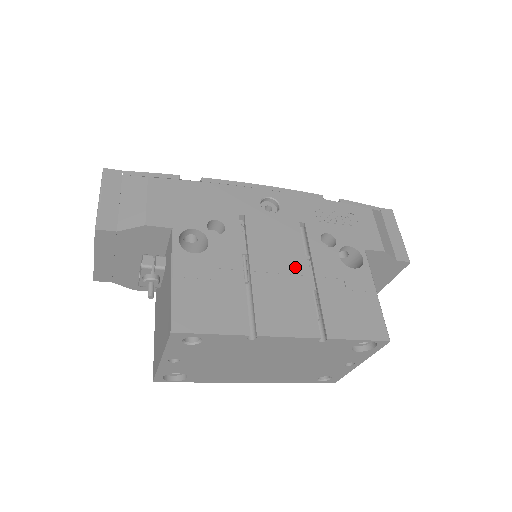
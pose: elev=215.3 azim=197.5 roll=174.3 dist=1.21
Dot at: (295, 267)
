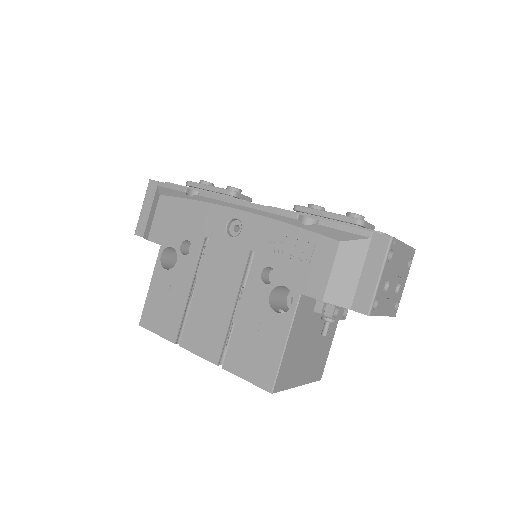
Dot at: (226, 297)
